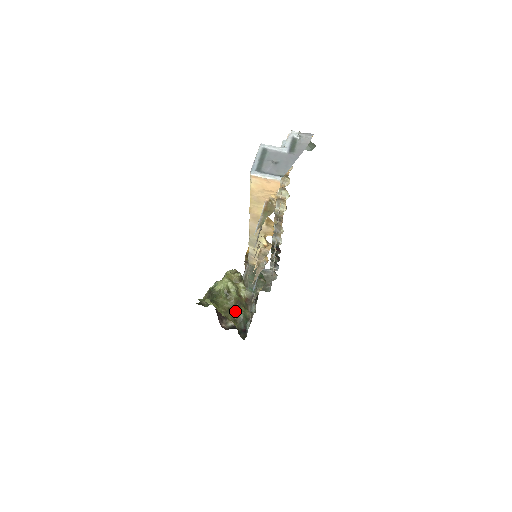
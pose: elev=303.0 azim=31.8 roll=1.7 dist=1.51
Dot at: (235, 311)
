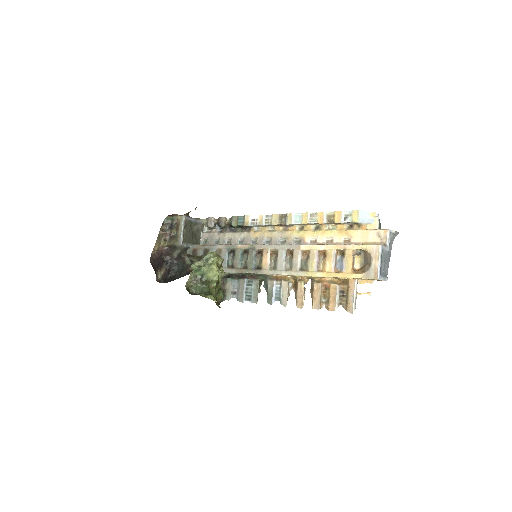
Dot at: (218, 295)
